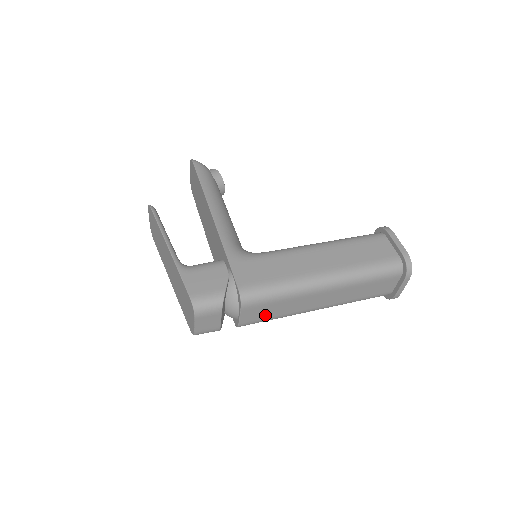
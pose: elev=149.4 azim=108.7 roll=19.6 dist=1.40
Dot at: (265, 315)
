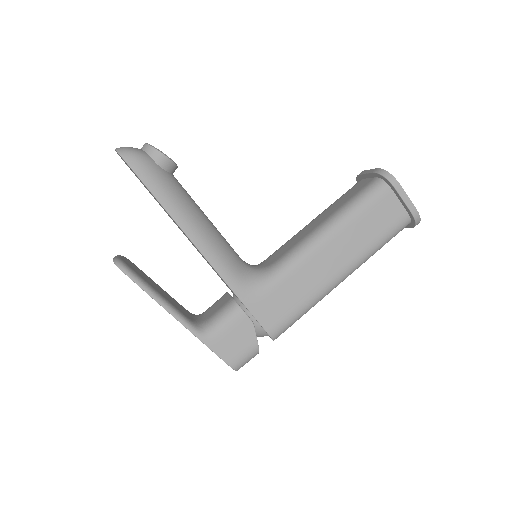
Dot at: occluded
